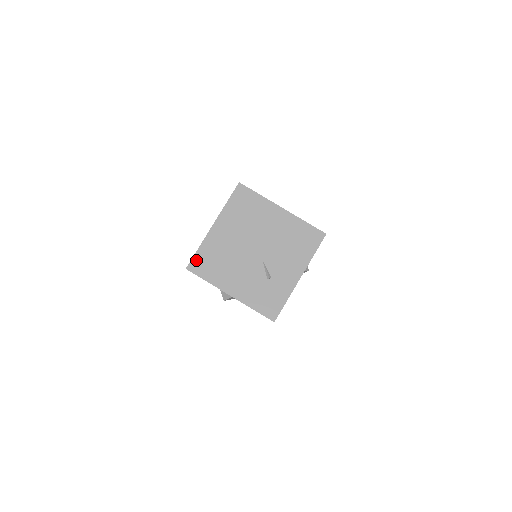
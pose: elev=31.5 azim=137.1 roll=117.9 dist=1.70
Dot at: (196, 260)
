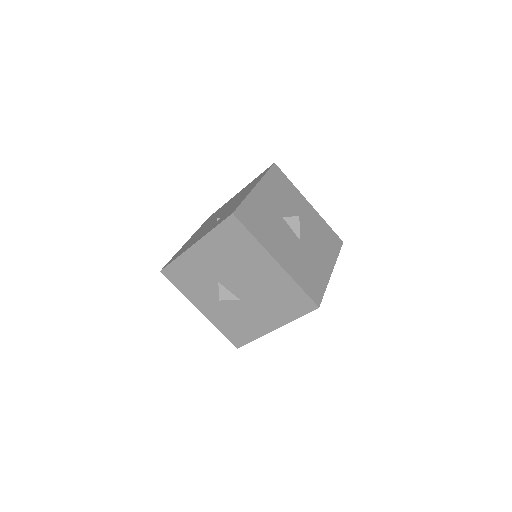
Dot at: occluded
